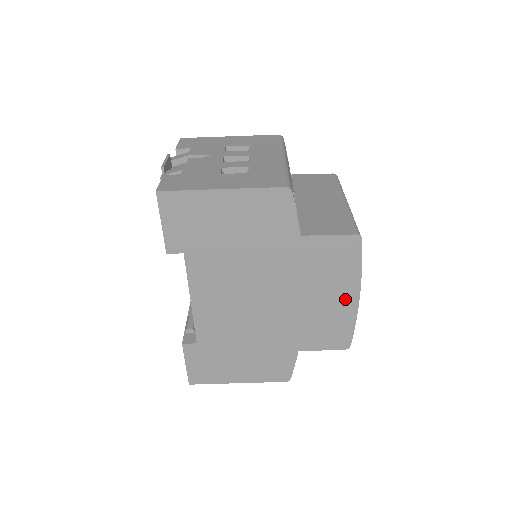
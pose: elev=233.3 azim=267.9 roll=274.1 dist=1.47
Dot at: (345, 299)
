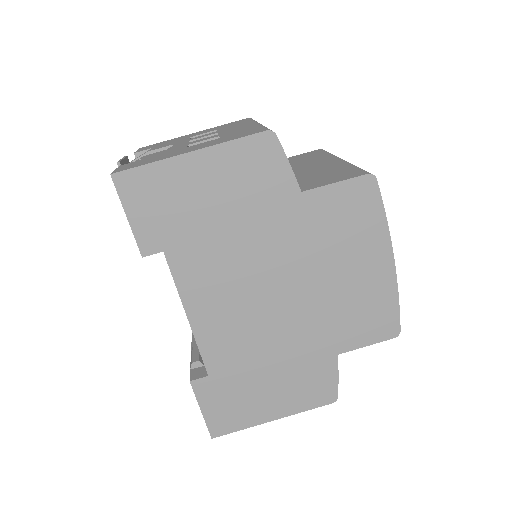
Dot at: (377, 266)
